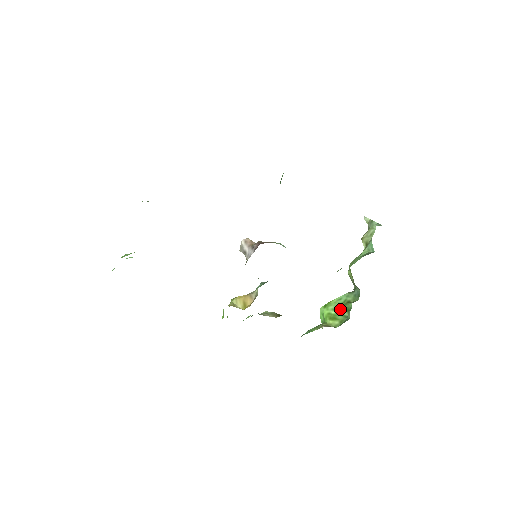
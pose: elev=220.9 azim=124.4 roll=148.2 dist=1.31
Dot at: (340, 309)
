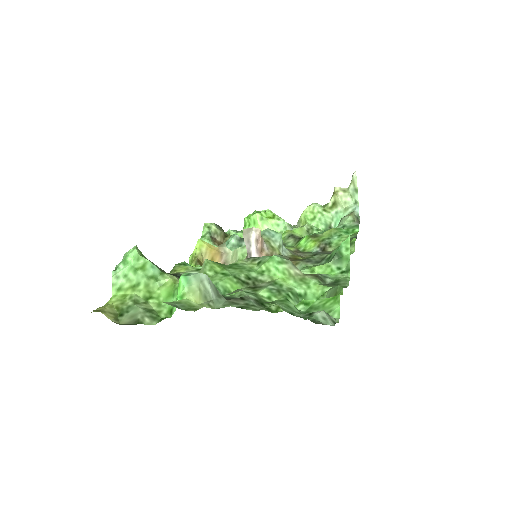
Dot at: occluded
